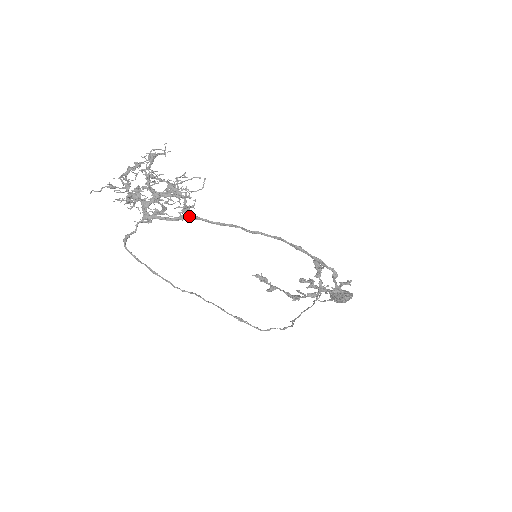
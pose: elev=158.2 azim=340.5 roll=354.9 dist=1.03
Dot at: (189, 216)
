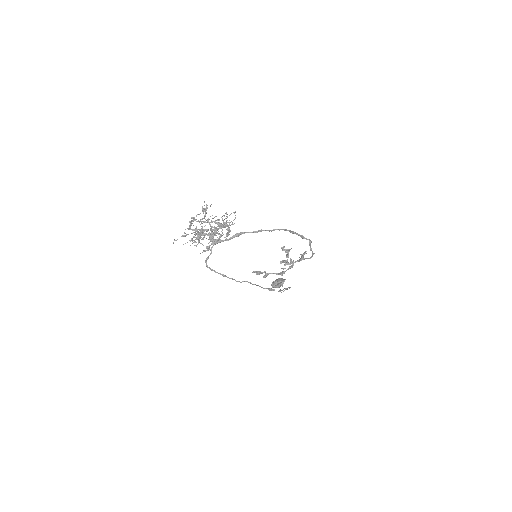
Dot at: (239, 233)
